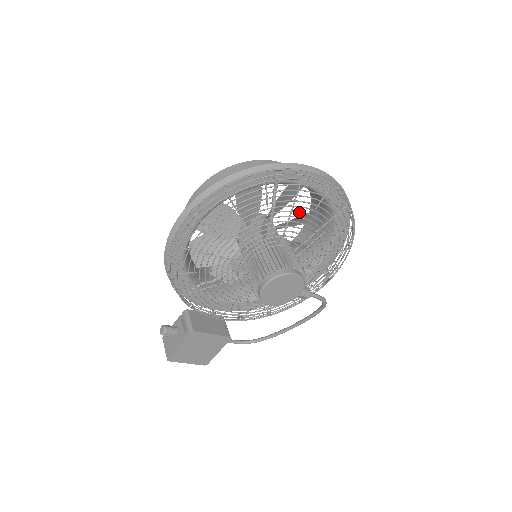
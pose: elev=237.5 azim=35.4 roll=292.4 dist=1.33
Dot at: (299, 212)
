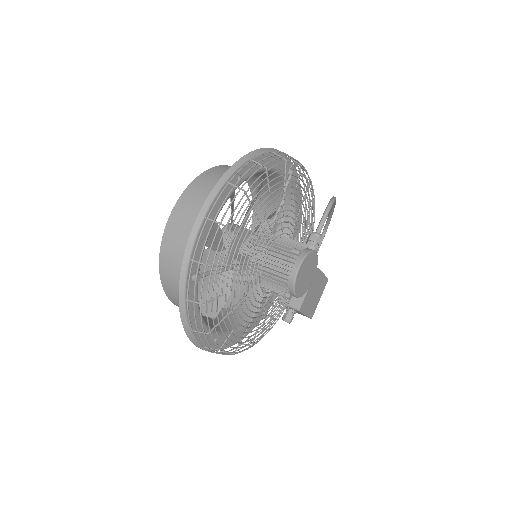
Dot at: (237, 258)
